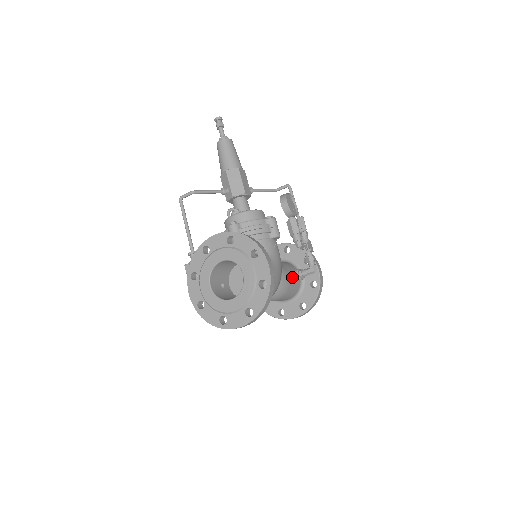
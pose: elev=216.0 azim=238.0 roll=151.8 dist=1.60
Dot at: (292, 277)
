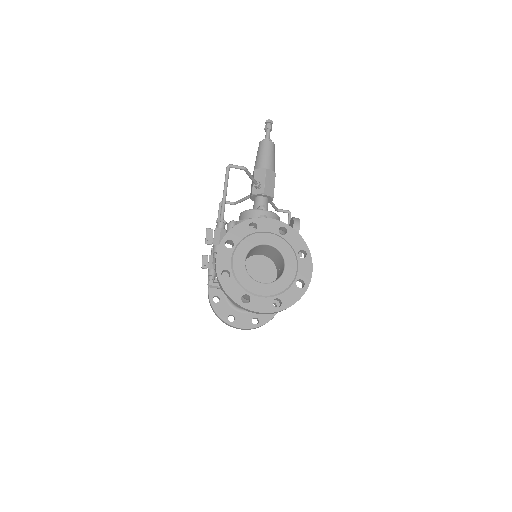
Dot at: occluded
